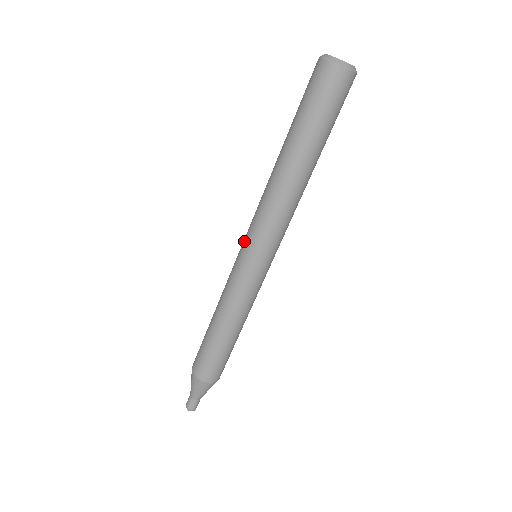
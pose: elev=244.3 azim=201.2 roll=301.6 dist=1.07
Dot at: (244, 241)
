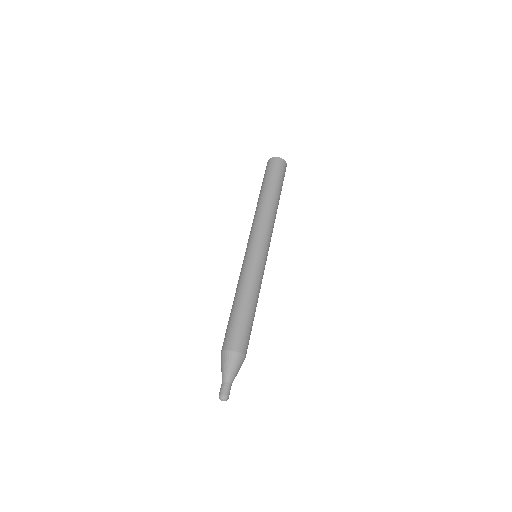
Dot at: (247, 246)
